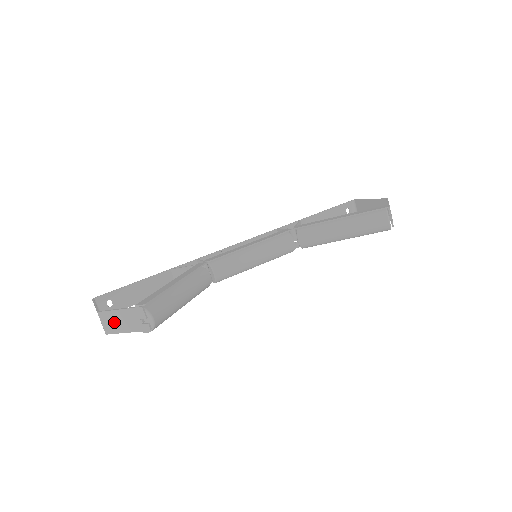
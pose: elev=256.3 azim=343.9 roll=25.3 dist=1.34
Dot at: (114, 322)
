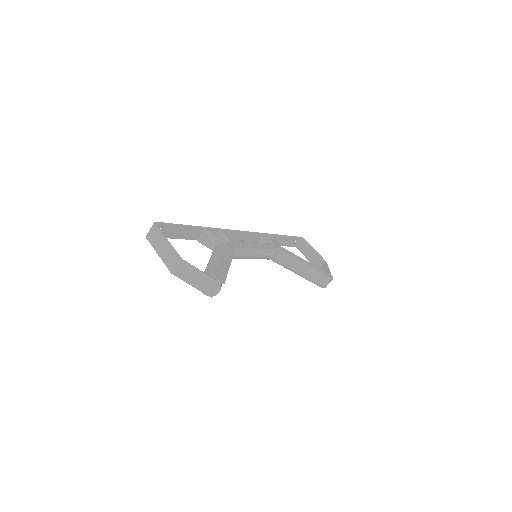
Dot at: (188, 274)
